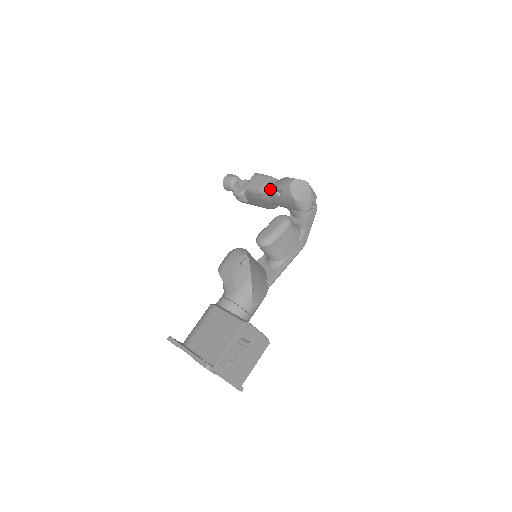
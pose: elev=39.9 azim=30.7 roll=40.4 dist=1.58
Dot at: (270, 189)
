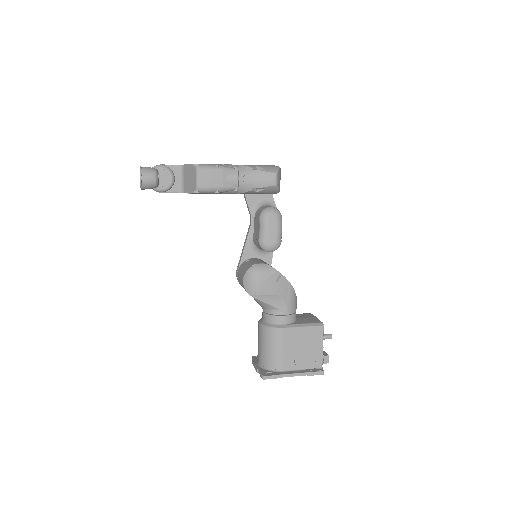
Dot at: (237, 185)
